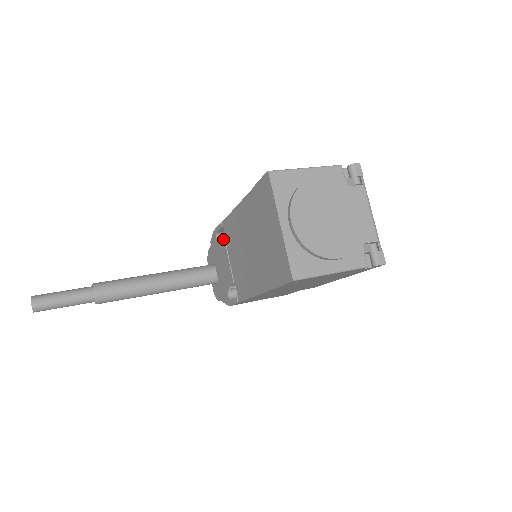
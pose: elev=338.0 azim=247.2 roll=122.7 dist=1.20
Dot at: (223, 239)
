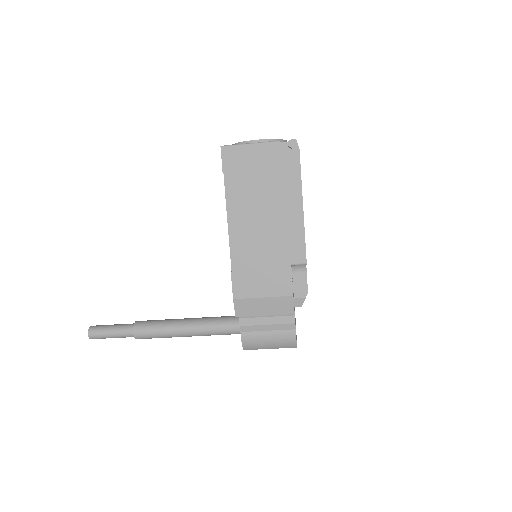
Dot at: occluded
